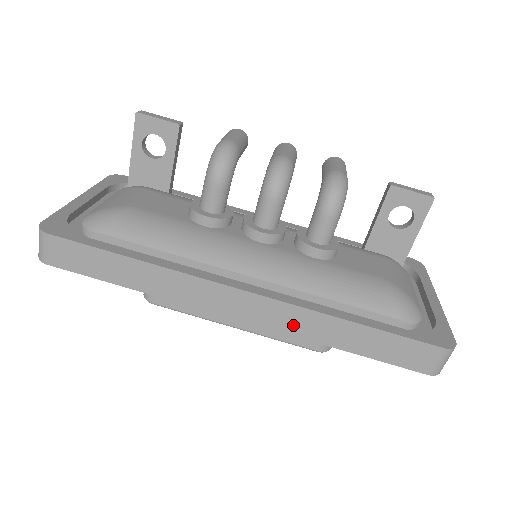
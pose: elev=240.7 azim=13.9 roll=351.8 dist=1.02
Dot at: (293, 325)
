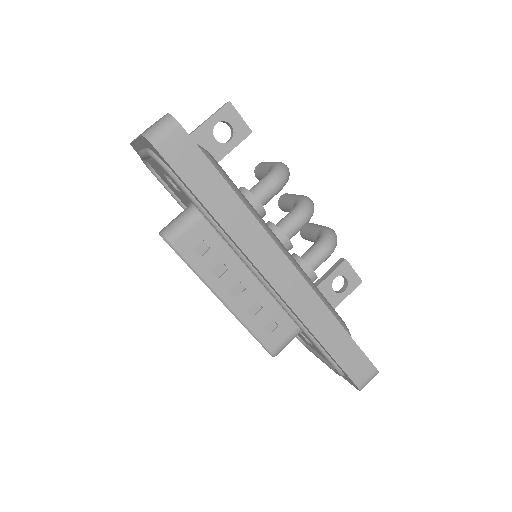
Dot at: (304, 308)
